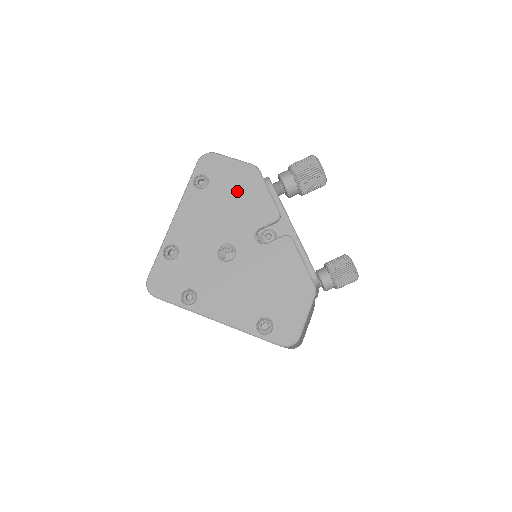
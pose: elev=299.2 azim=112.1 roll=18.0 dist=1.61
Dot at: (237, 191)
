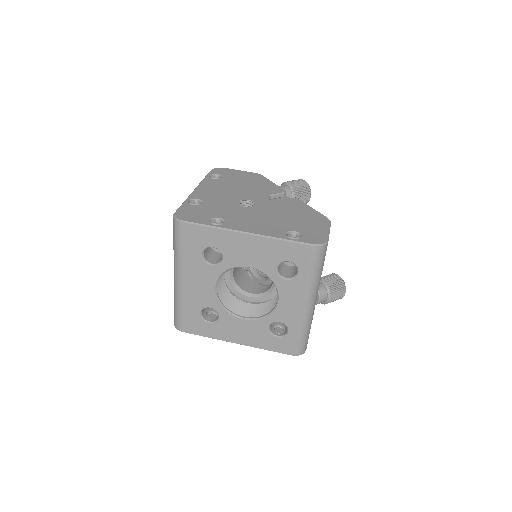
Dot at: (247, 181)
